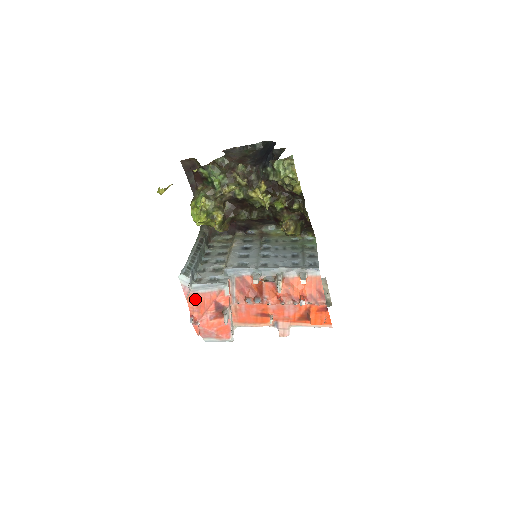
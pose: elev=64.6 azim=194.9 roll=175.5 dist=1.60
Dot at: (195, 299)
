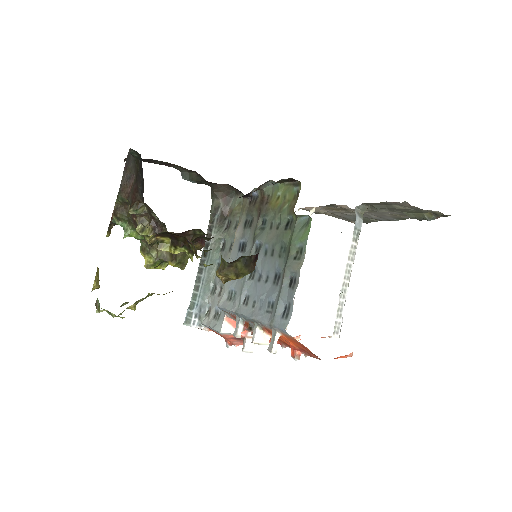
Dot at: occluded
